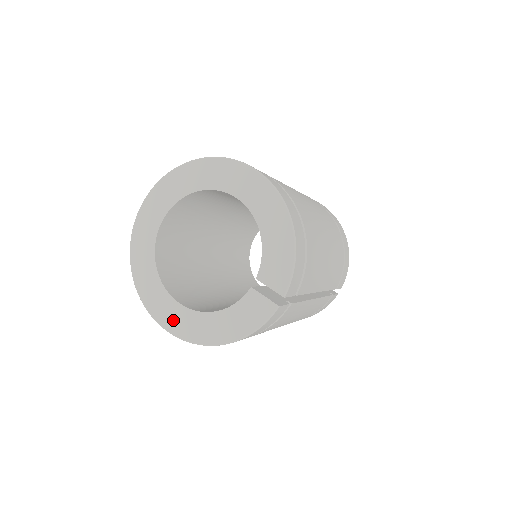
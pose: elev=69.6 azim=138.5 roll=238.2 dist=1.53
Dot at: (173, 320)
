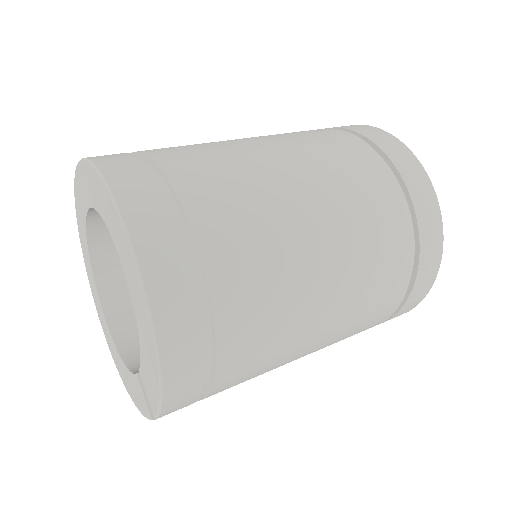
Dot at: (104, 327)
